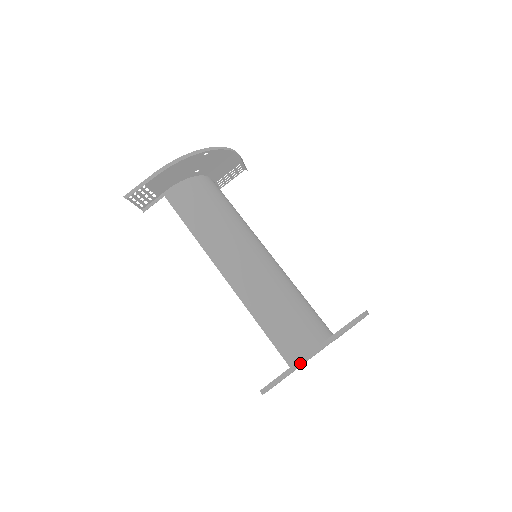
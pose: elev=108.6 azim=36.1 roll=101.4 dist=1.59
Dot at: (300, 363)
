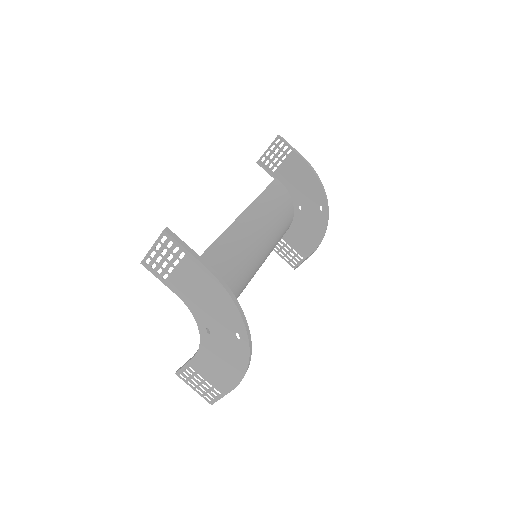
Dot at: (210, 268)
